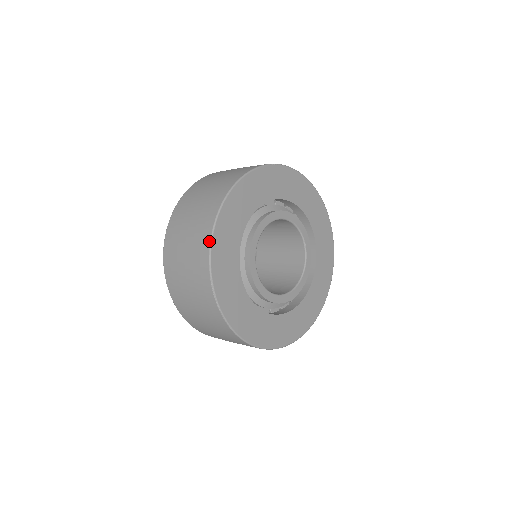
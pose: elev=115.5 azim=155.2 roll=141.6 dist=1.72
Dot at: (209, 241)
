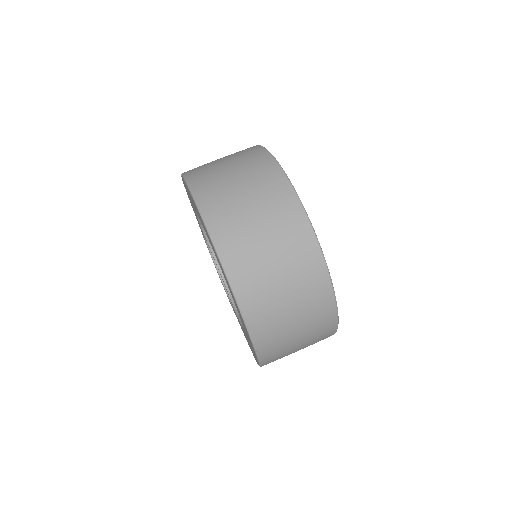
Dot at: (313, 234)
